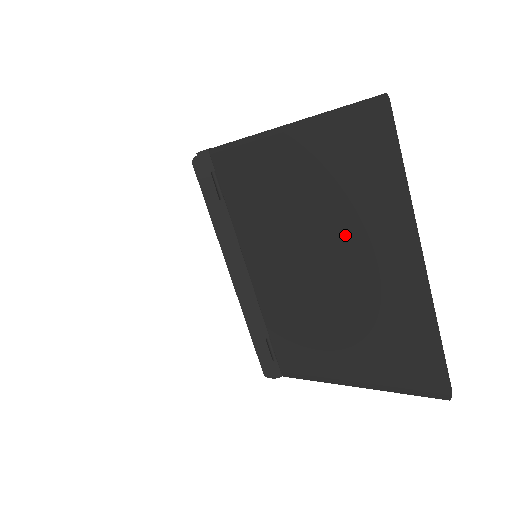
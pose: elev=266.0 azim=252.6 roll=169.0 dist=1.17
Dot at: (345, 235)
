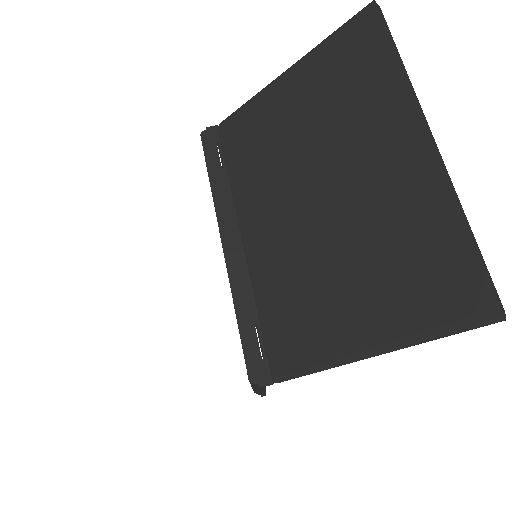
Dot at: (346, 145)
